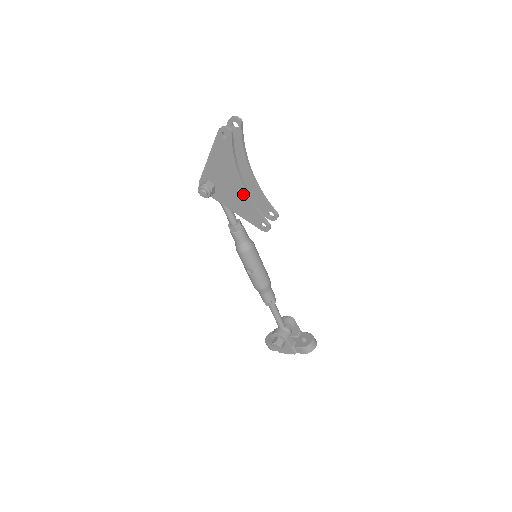
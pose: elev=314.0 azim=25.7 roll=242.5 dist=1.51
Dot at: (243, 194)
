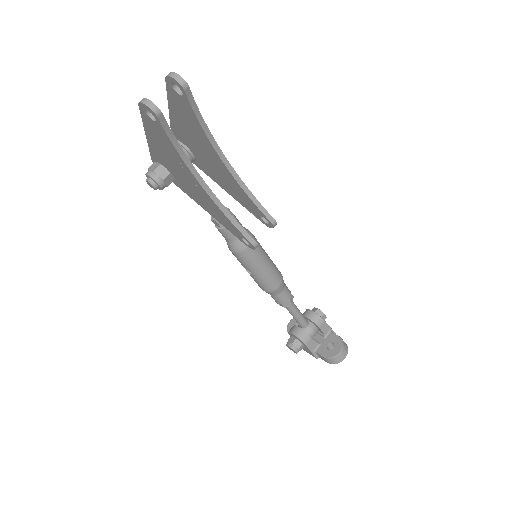
Dot at: (207, 197)
